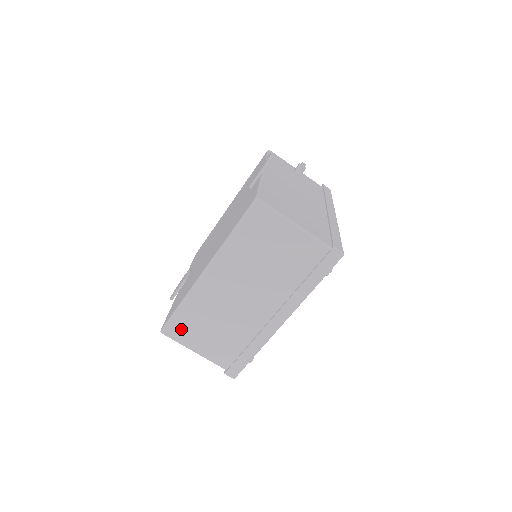
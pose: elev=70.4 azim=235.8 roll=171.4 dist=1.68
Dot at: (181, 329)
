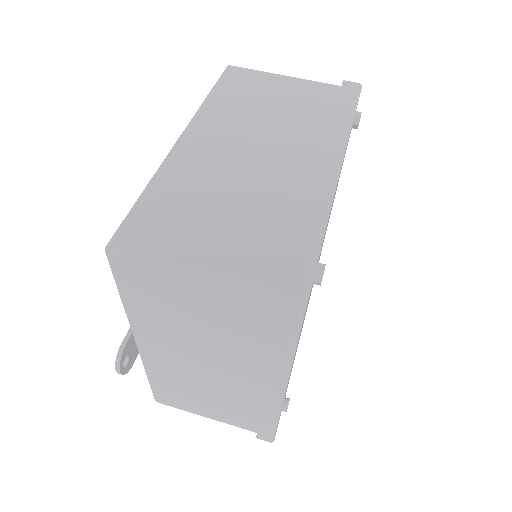
Dot at: (152, 229)
